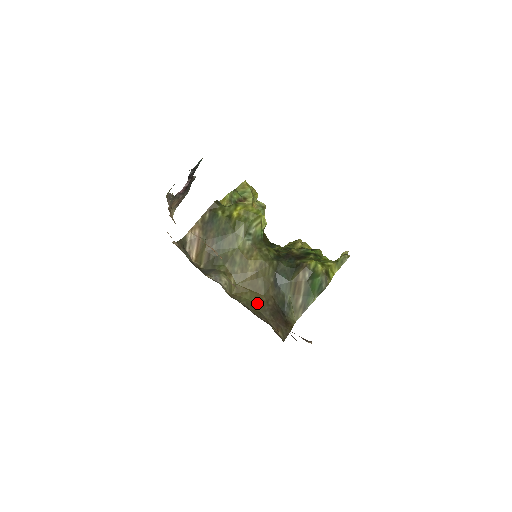
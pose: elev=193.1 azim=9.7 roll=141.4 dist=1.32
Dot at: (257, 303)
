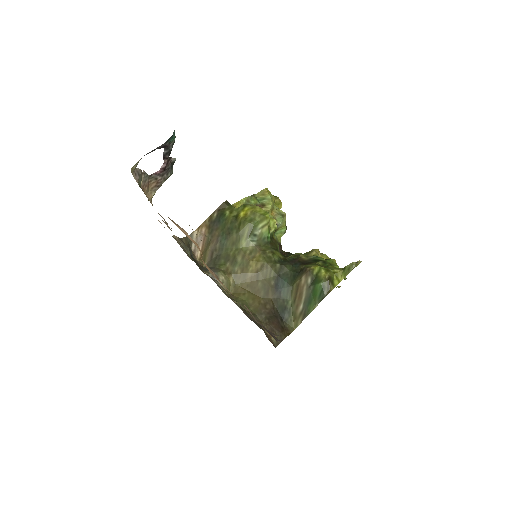
Dot at: (254, 305)
